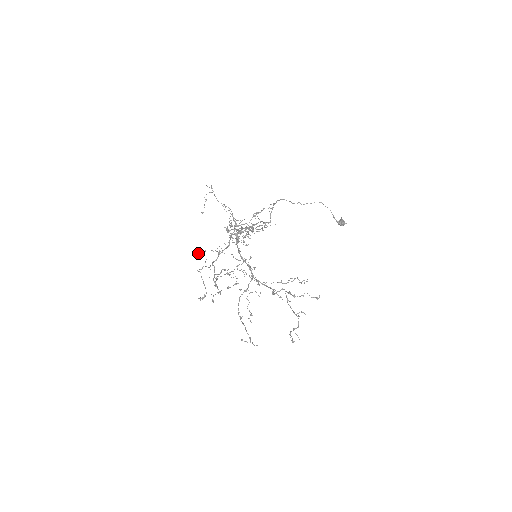
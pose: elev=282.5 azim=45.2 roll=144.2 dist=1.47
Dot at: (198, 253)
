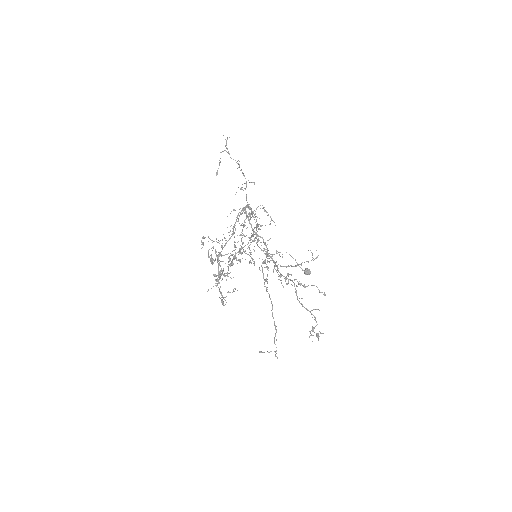
Dot at: (203, 243)
